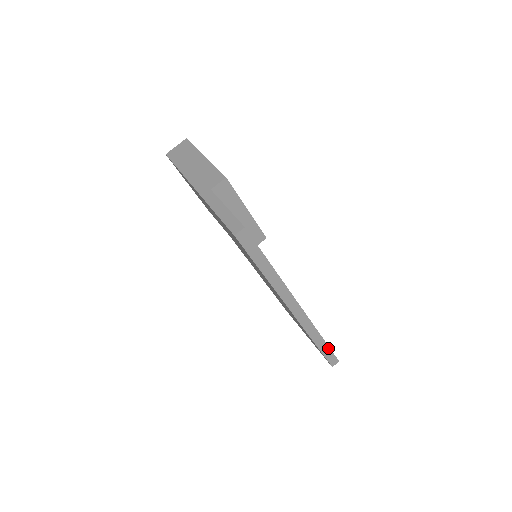
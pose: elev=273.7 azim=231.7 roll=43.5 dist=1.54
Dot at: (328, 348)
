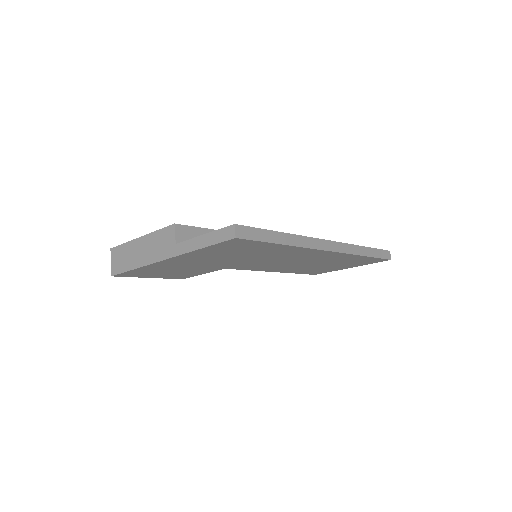
Dot at: (374, 250)
